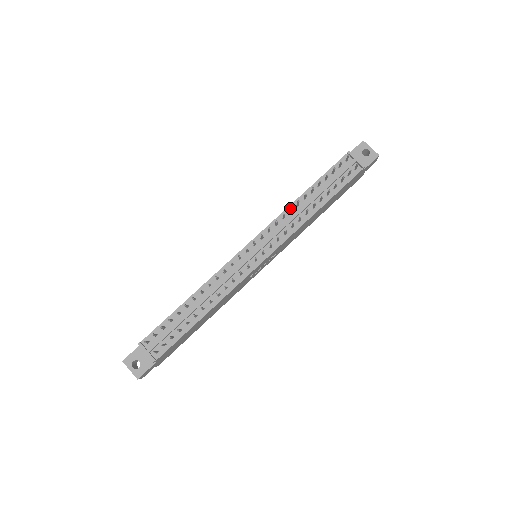
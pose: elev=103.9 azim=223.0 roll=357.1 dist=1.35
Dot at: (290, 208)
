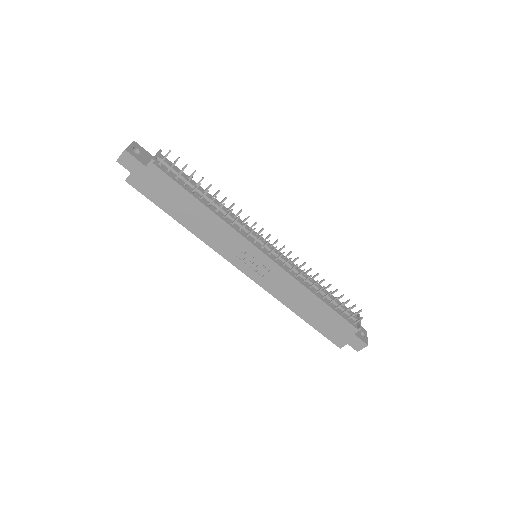
Dot at: (311, 268)
